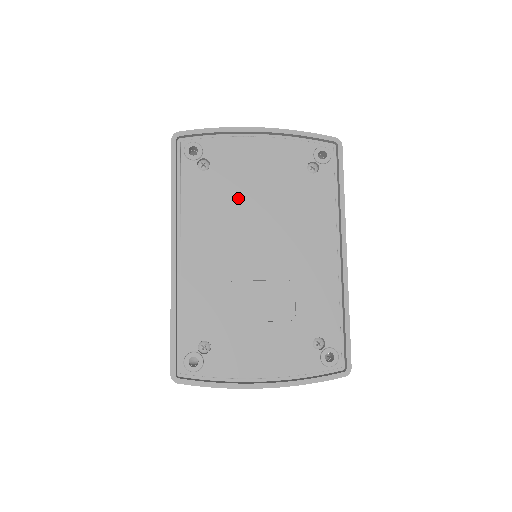
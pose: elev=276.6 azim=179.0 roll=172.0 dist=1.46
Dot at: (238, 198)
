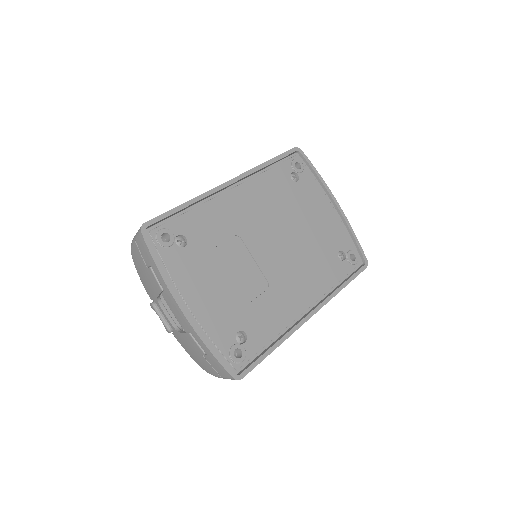
Dot at: (292, 212)
